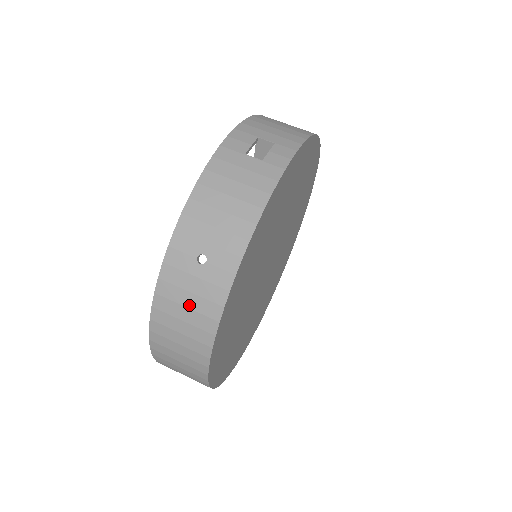
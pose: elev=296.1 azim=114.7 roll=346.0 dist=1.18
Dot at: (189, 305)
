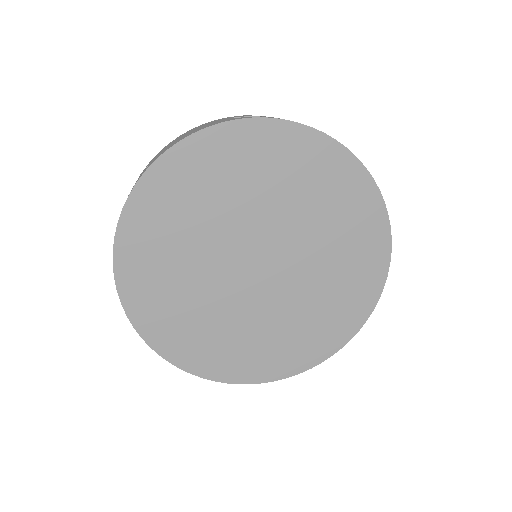
Dot at: occluded
